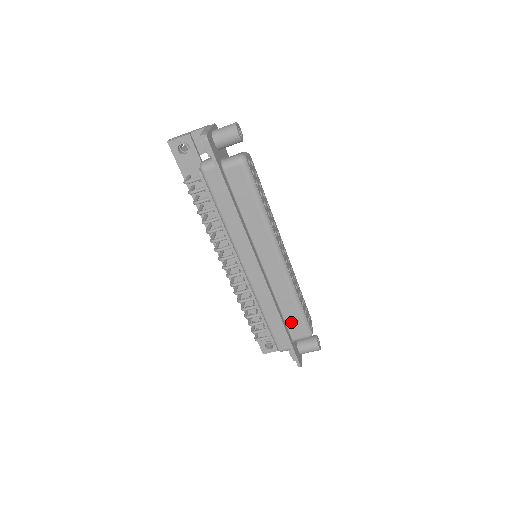
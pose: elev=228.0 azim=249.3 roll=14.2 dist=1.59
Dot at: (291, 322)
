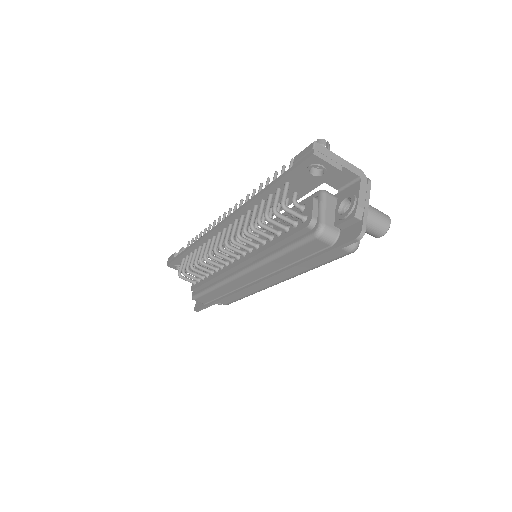
Dot at: occluded
